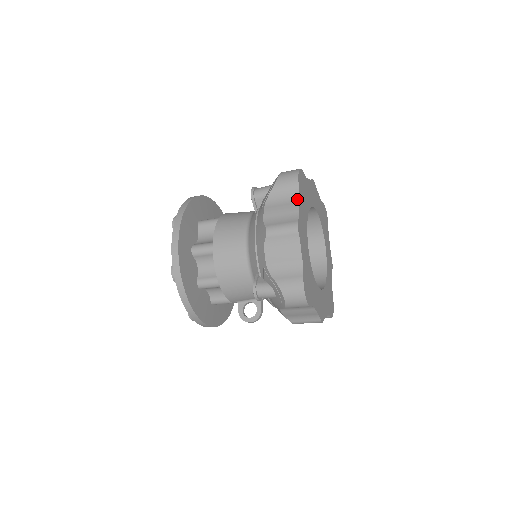
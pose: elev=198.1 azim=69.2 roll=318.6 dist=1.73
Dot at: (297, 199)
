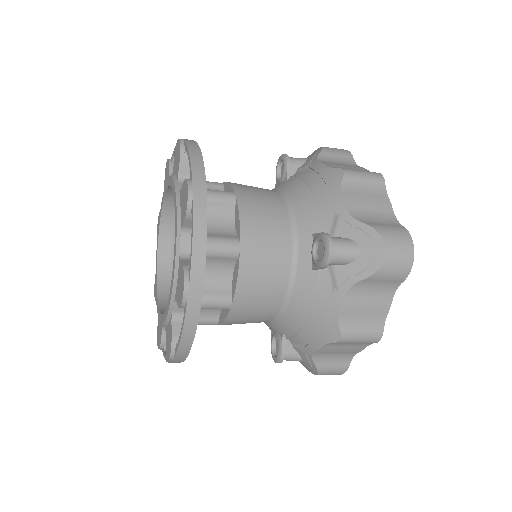
Dot at: (391, 295)
